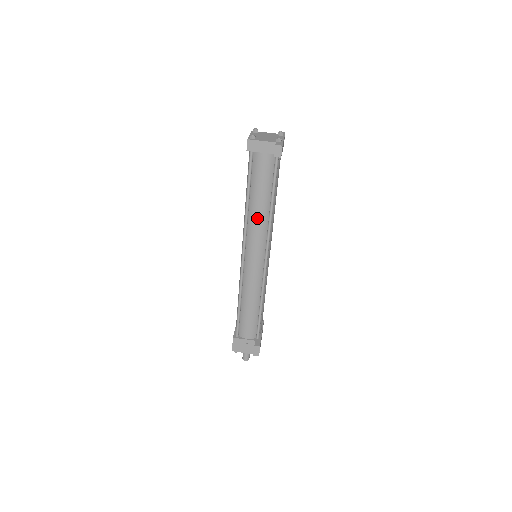
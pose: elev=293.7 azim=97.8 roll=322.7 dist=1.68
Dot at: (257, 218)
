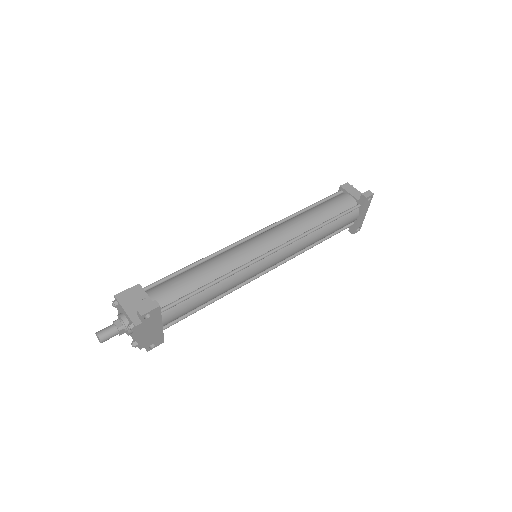
Dot at: (301, 221)
